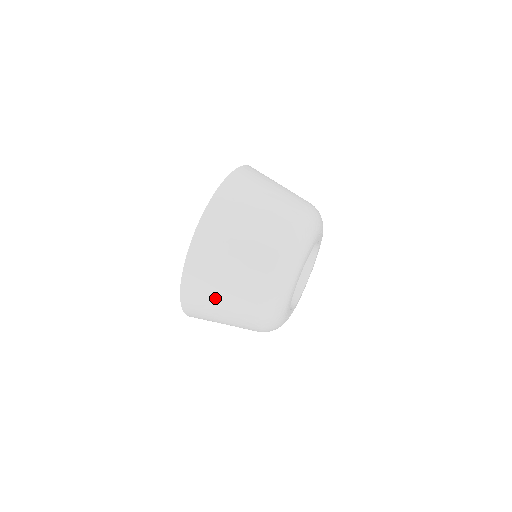
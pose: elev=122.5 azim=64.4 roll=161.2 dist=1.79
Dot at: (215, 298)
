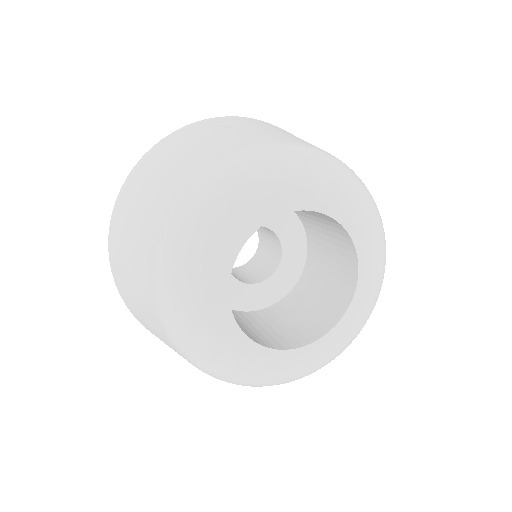
Dot at: (174, 156)
